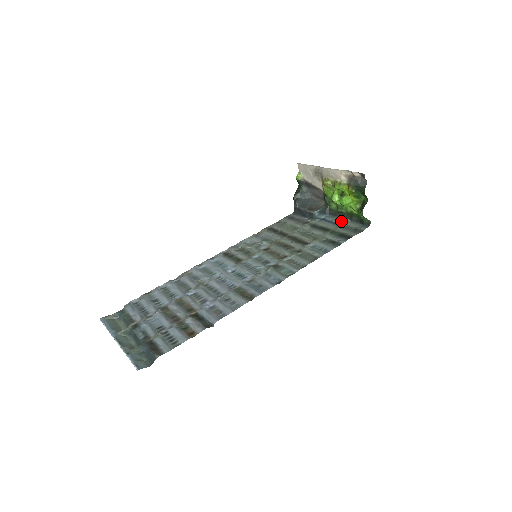
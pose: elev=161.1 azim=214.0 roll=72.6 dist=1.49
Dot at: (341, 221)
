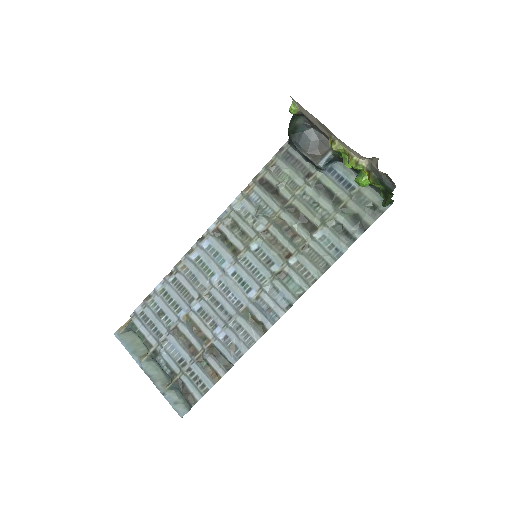
Dot at: (355, 182)
